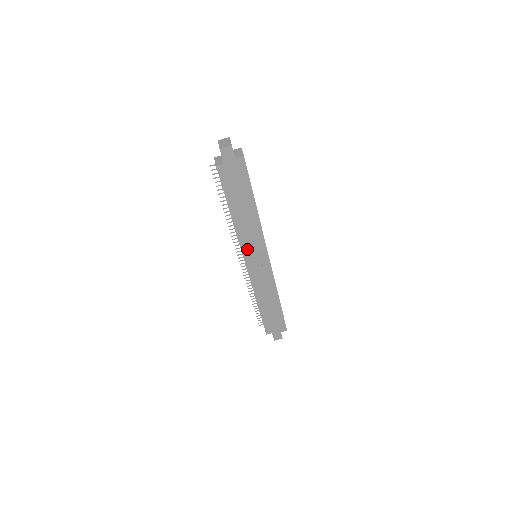
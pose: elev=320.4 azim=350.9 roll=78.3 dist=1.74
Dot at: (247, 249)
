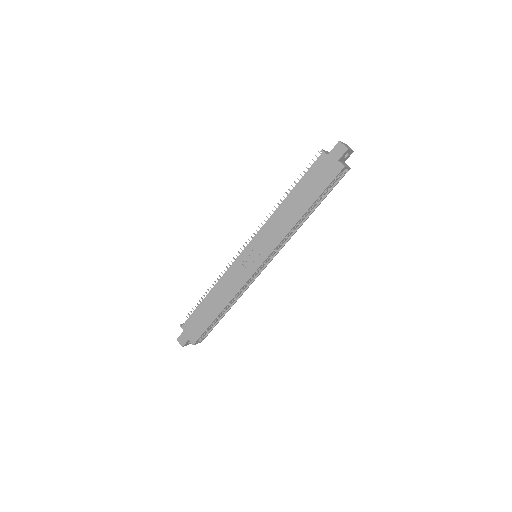
Dot at: (259, 237)
